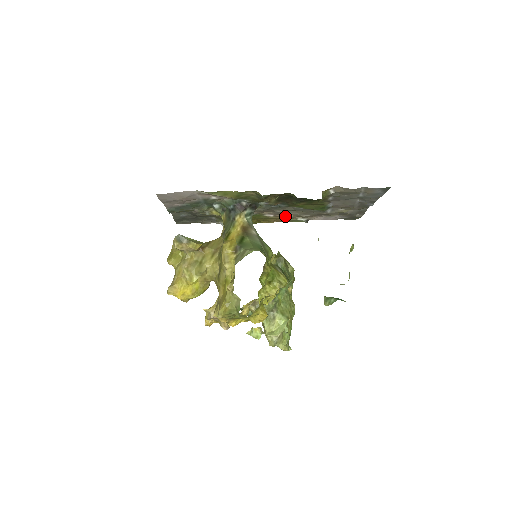
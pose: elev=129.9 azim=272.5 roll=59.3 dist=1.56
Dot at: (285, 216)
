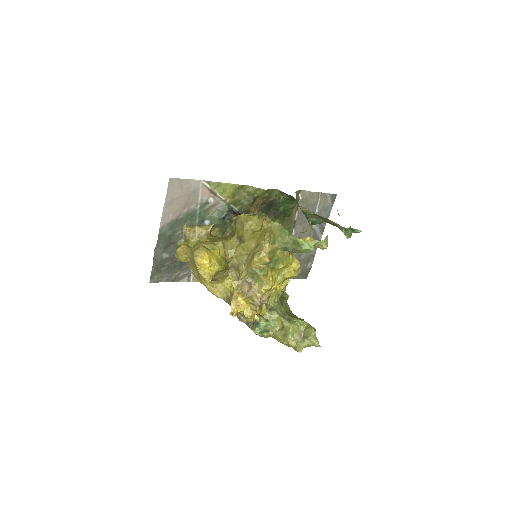
Dot at: occluded
